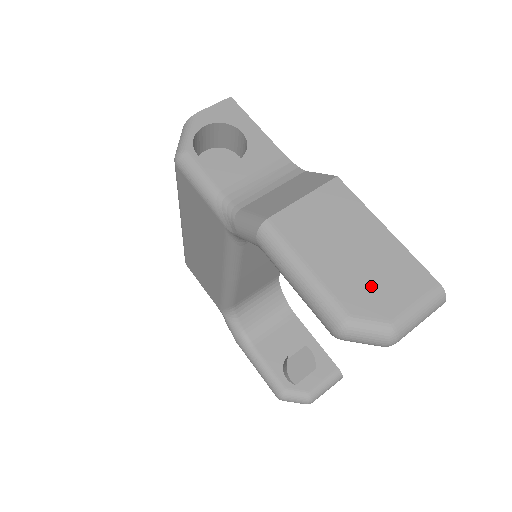
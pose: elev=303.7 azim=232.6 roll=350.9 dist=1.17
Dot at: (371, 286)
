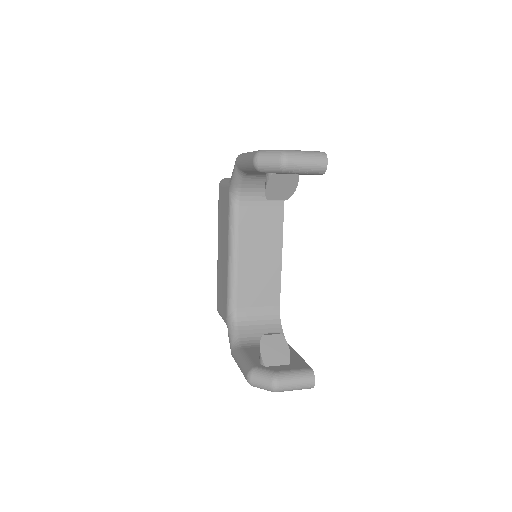
Dot at: occluded
